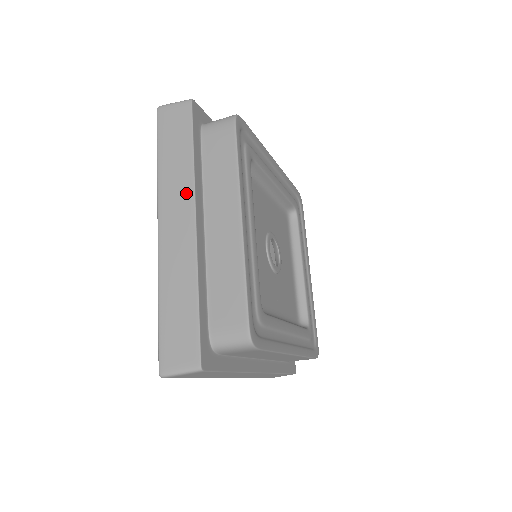
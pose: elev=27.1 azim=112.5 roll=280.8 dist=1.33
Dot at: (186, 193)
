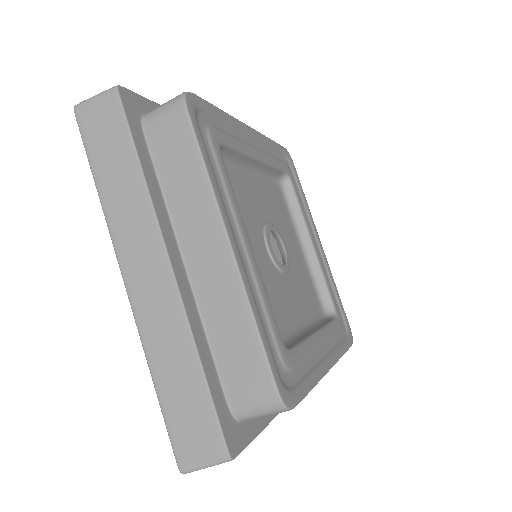
Dot at: (147, 227)
